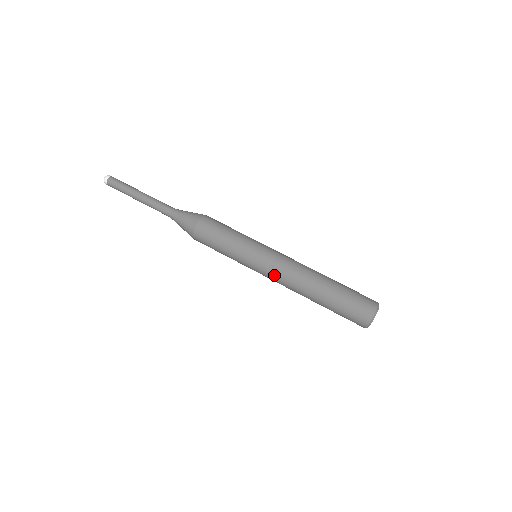
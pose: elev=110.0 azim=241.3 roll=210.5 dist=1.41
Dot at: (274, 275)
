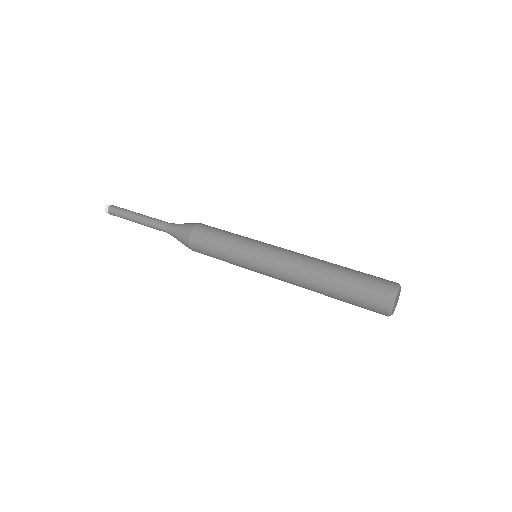
Dot at: (282, 252)
